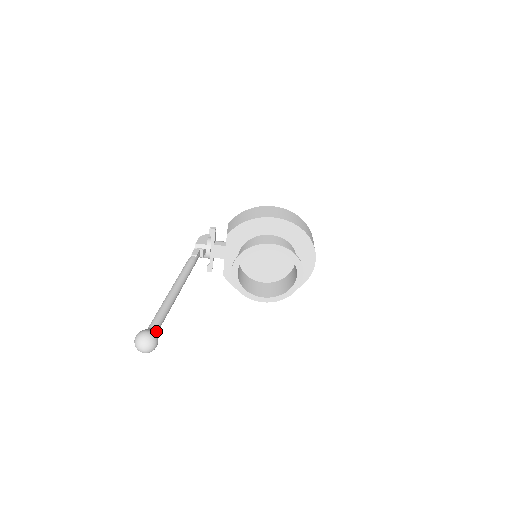
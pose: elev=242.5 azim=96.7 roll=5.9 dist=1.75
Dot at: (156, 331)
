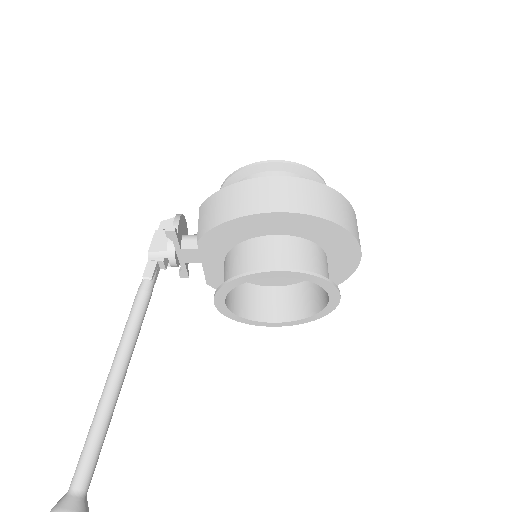
Dot at: (83, 494)
